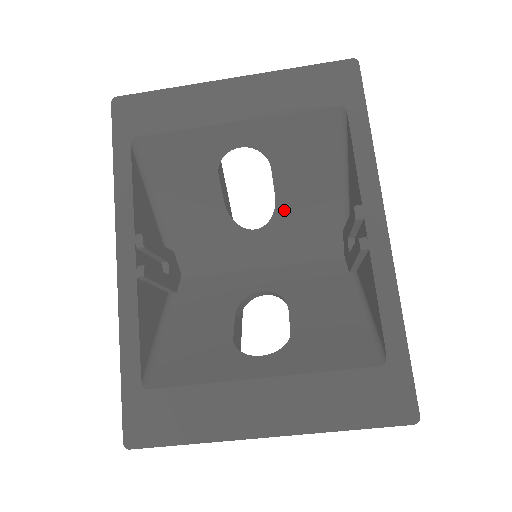
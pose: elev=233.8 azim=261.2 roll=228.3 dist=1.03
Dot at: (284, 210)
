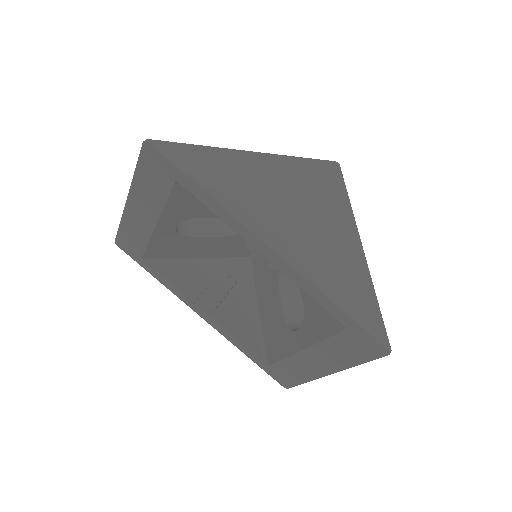
Dot at: occluded
